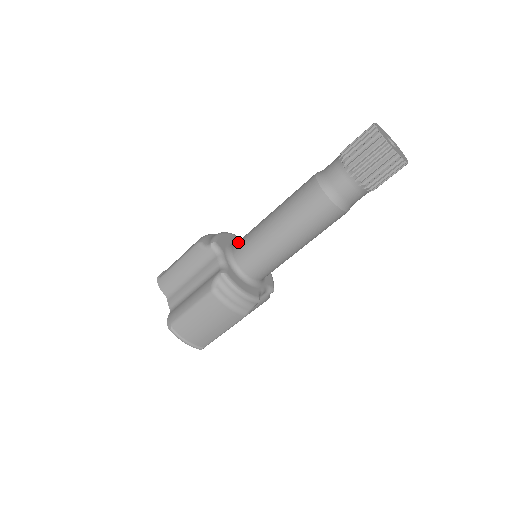
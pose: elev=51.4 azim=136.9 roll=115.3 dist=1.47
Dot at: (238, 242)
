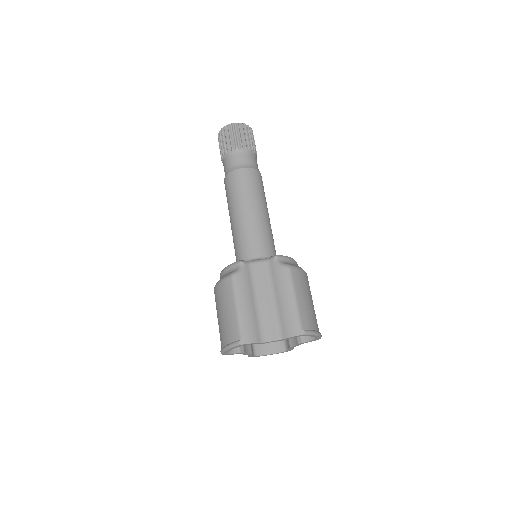
Dot at: occluded
